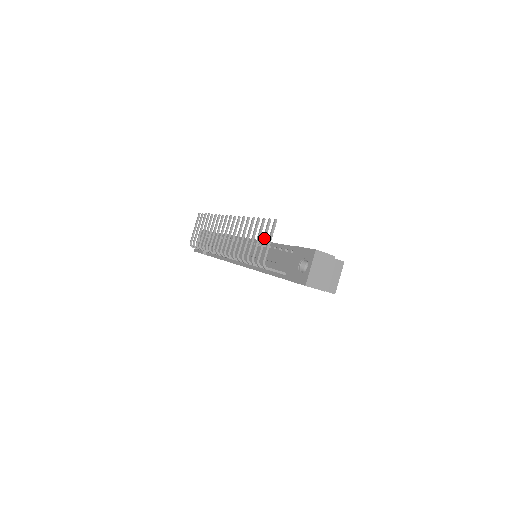
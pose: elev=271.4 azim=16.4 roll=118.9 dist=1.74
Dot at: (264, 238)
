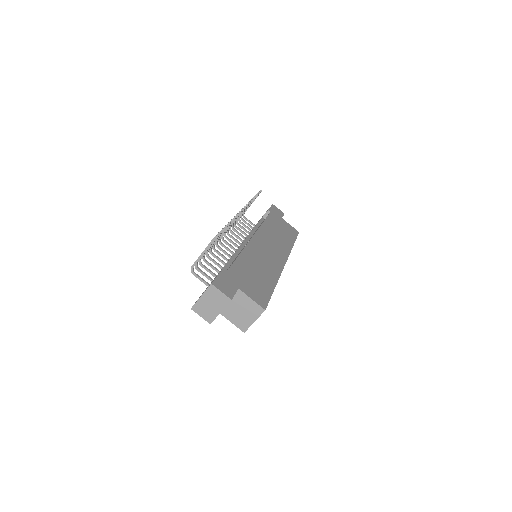
Dot at: occluded
